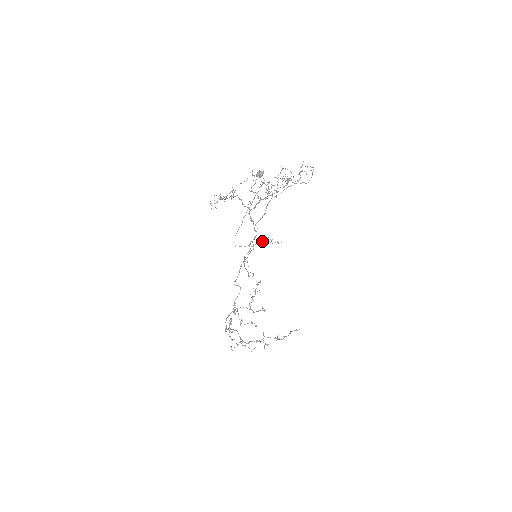
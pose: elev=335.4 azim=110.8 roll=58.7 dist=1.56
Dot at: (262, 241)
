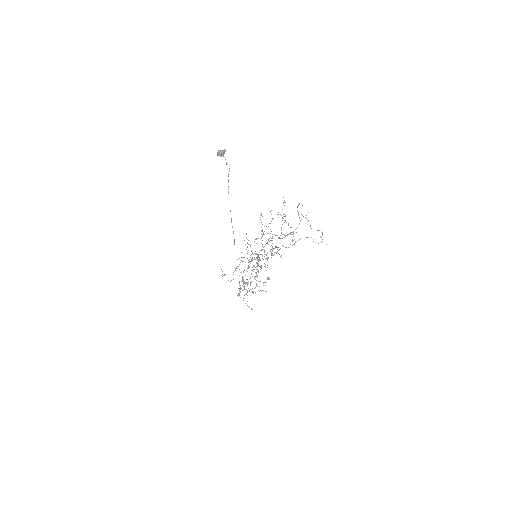
Dot at: (256, 239)
